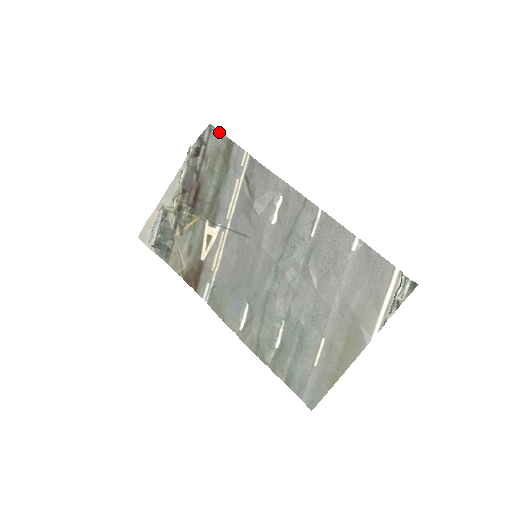
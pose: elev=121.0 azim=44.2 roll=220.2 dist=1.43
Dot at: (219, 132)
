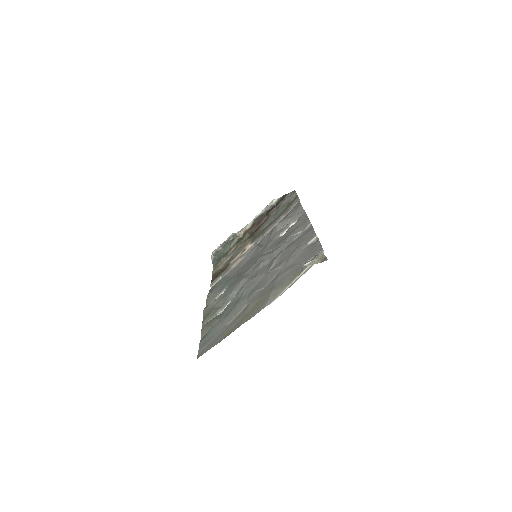
Dot at: (296, 193)
